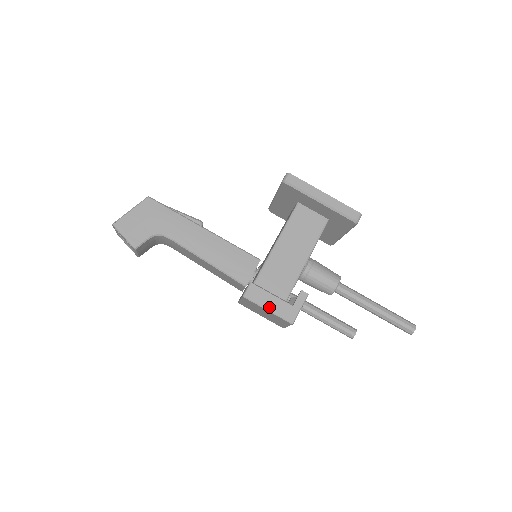
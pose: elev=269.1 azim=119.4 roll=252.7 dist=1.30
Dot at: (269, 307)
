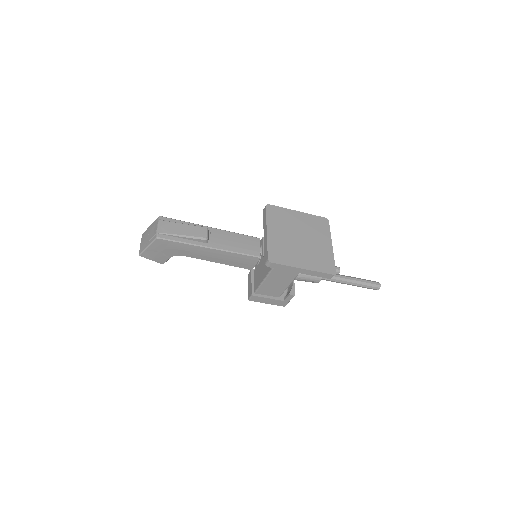
Dot at: (267, 303)
